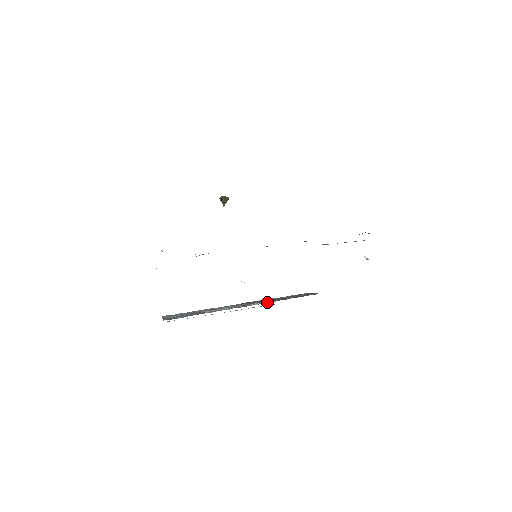
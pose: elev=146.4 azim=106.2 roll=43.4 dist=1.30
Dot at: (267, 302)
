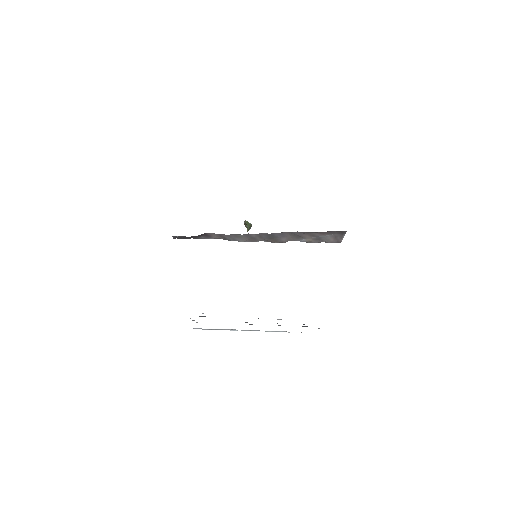
Dot at: occluded
